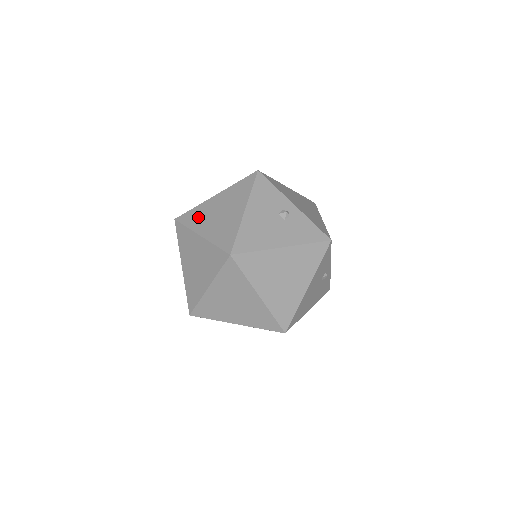
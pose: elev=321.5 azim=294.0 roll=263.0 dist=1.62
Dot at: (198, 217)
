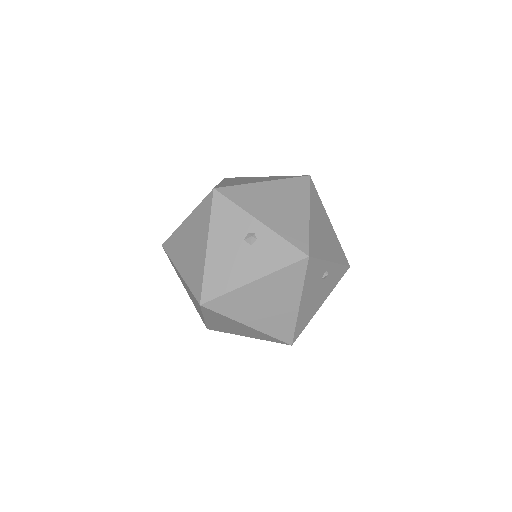
Dot at: (176, 247)
